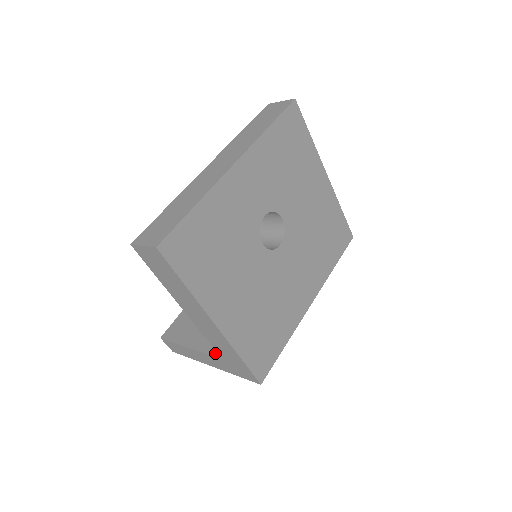
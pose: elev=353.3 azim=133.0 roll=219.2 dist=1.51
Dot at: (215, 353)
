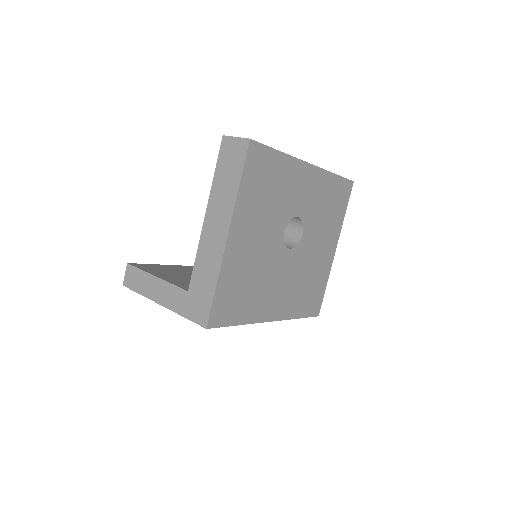
Dot at: (181, 286)
